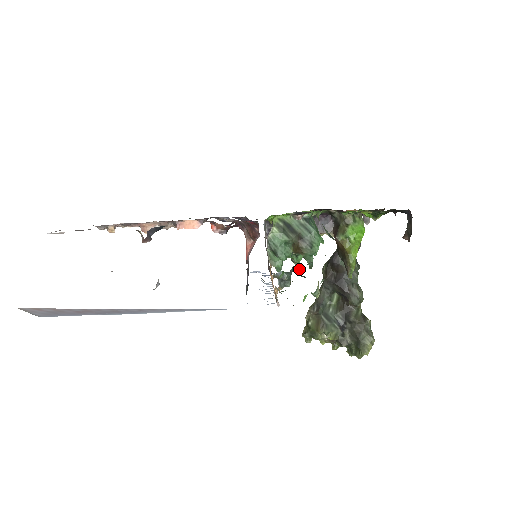
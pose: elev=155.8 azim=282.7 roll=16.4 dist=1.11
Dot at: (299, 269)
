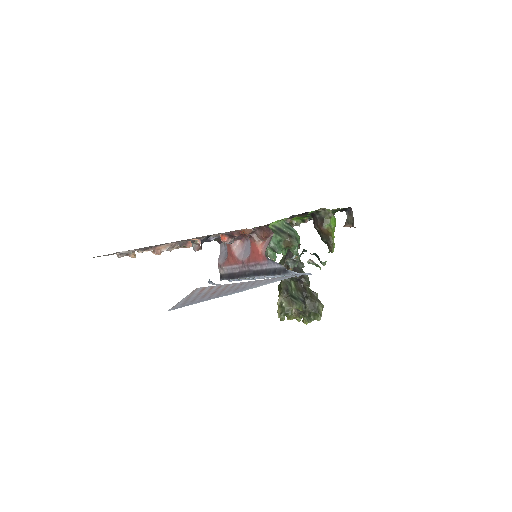
Dot at: (306, 251)
